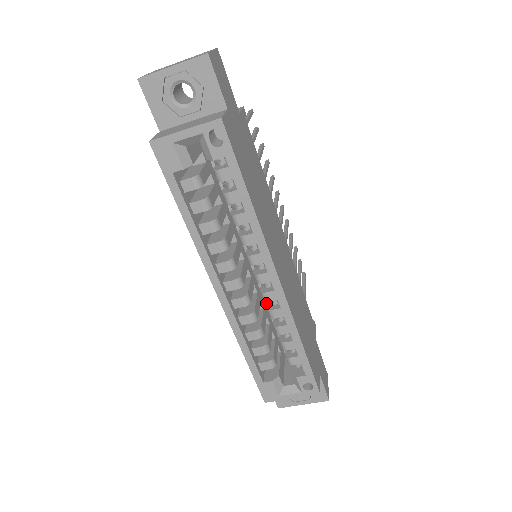
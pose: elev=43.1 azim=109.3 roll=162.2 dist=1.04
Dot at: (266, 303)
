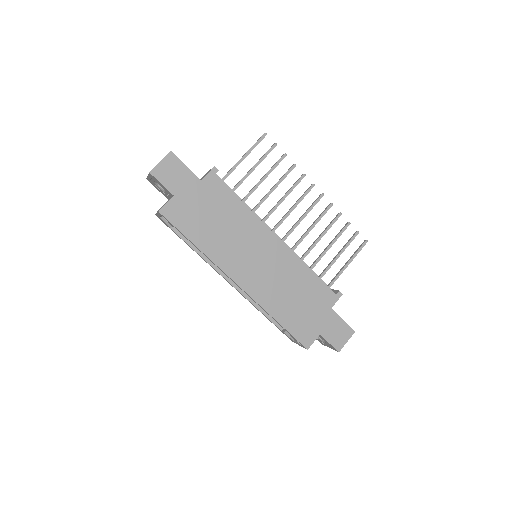
Dot at: occluded
